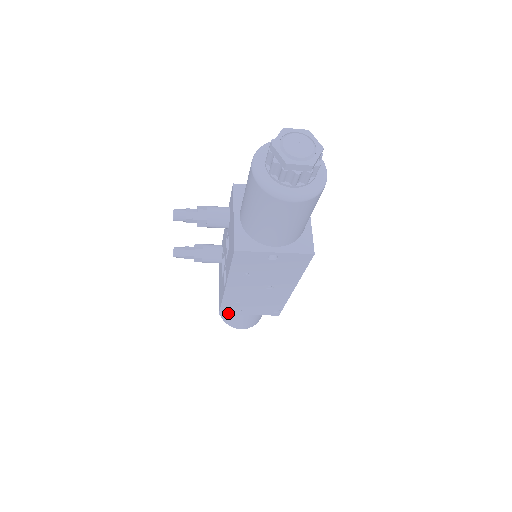
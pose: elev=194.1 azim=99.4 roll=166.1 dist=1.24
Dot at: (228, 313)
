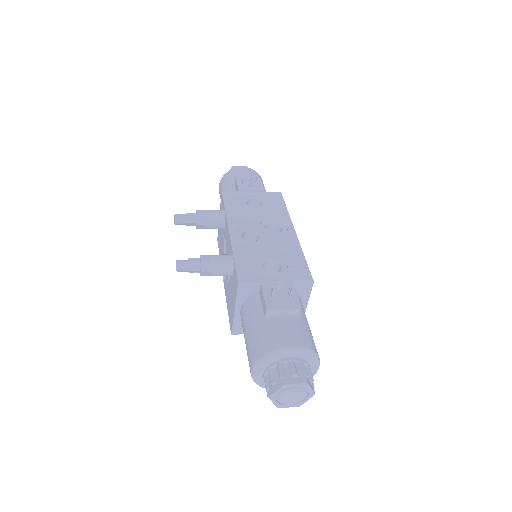
Dot at: occluded
